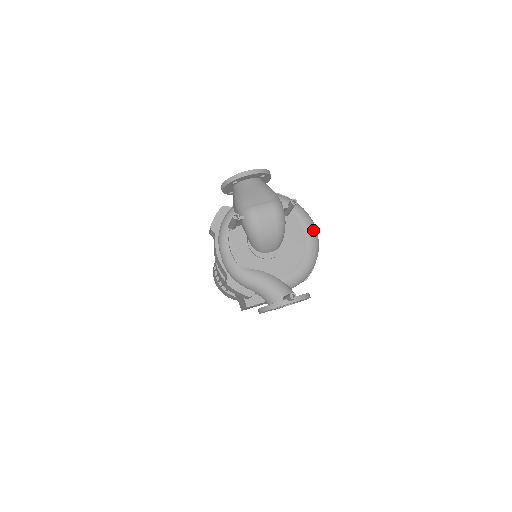
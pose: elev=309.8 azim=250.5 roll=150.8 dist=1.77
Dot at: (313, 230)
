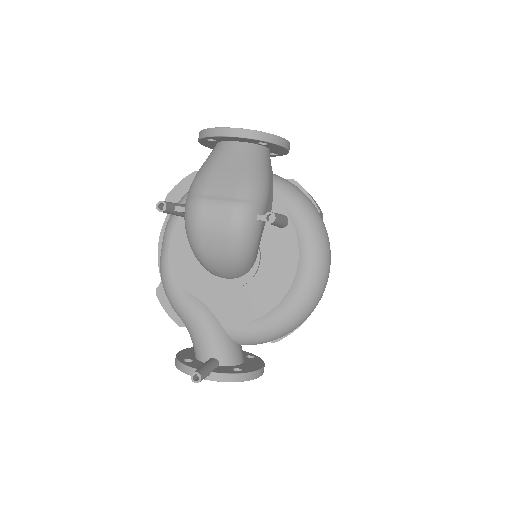
Dot at: (315, 270)
